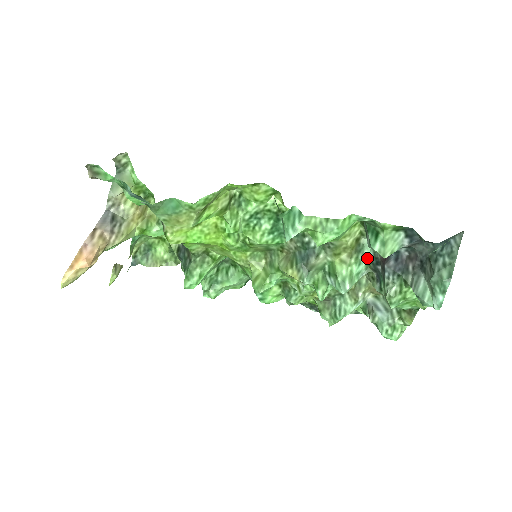
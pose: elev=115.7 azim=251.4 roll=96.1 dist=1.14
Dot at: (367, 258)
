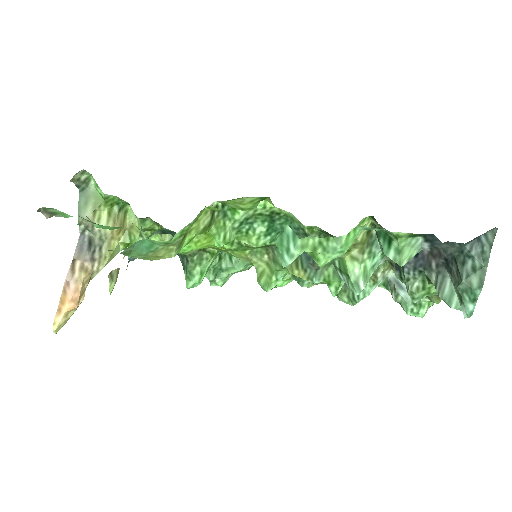
Dot at: occluded
